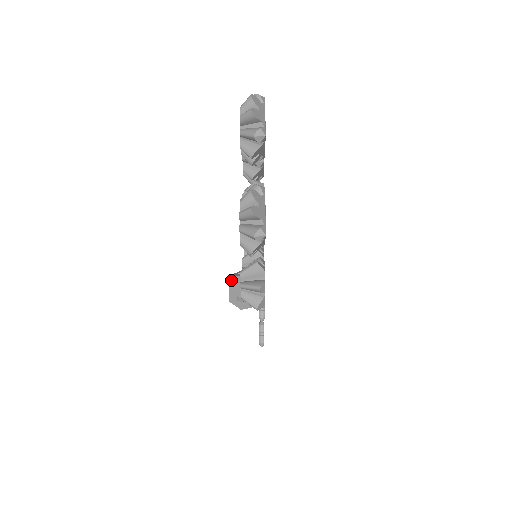
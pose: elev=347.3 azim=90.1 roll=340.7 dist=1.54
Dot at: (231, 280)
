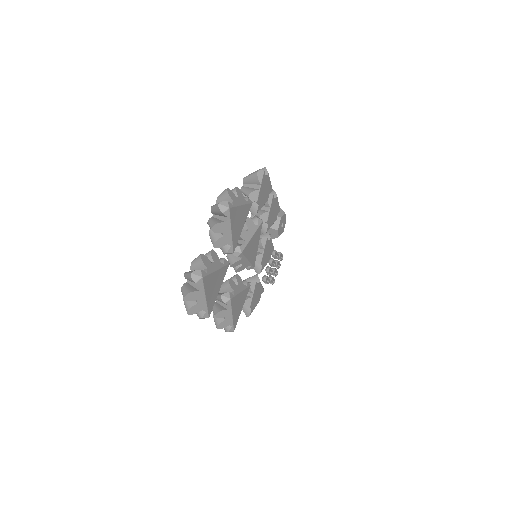
Dot at: occluded
